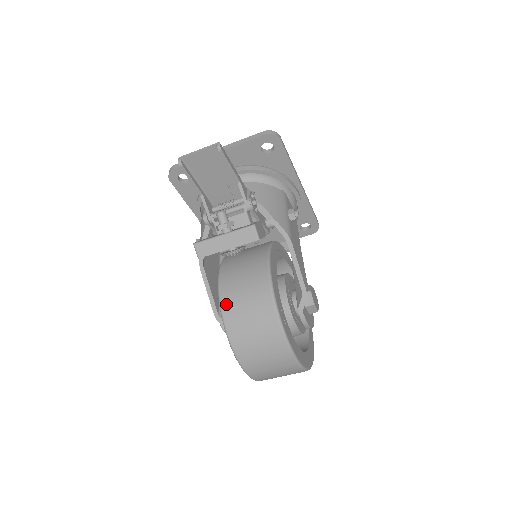
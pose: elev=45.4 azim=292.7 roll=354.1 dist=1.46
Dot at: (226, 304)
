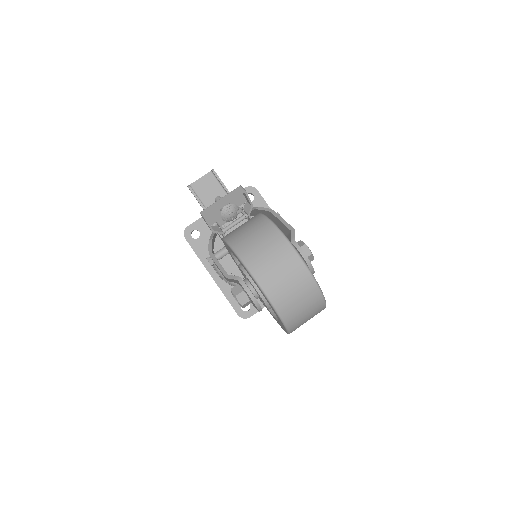
Dot at: (229, 236)
